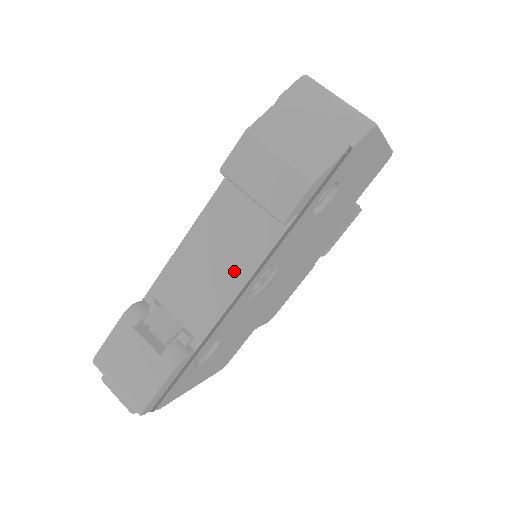
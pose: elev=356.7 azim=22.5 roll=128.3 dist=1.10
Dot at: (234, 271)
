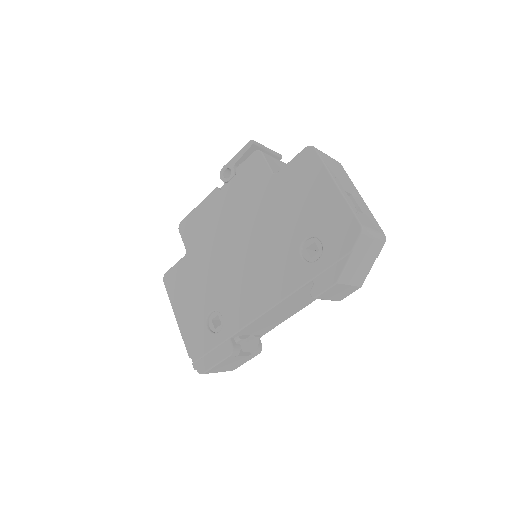
Dot at: (293, 311)
